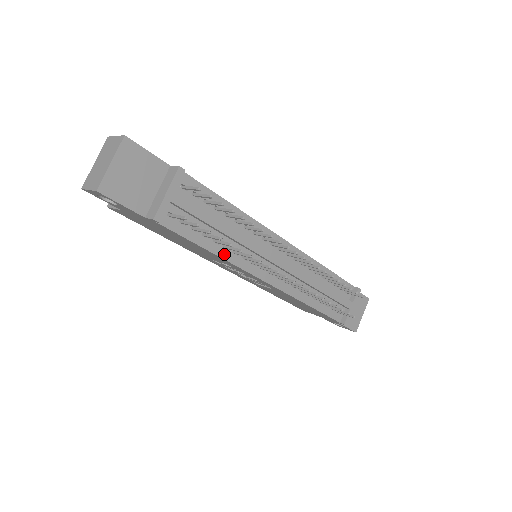
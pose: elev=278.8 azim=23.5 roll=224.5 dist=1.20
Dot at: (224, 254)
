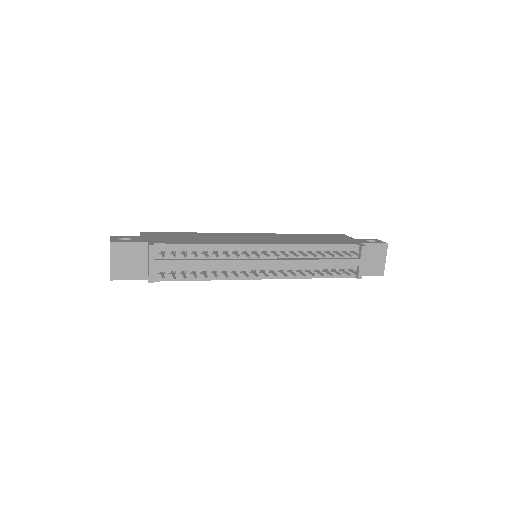
Dot at: (214, 277)
